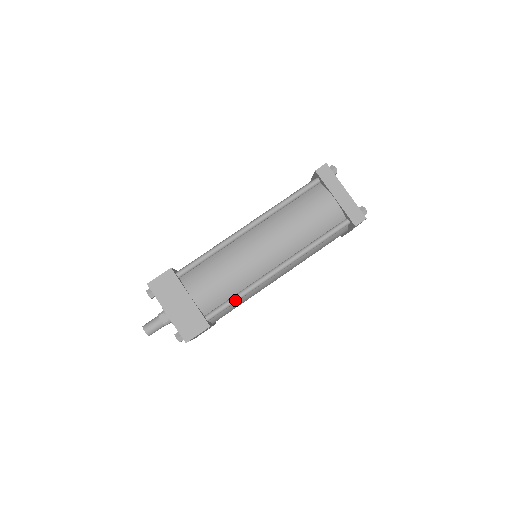
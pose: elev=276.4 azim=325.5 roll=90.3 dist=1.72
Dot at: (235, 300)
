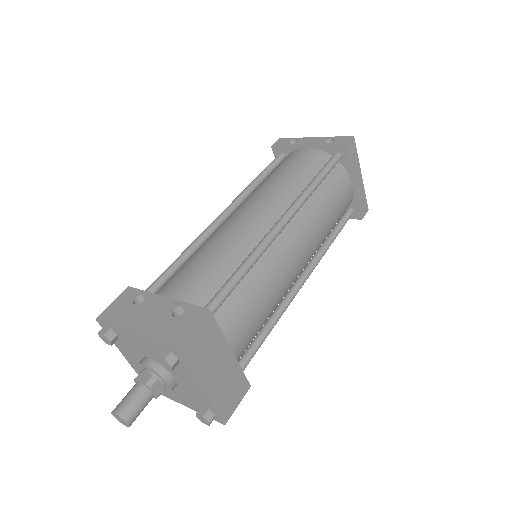
Dot at: occluded
